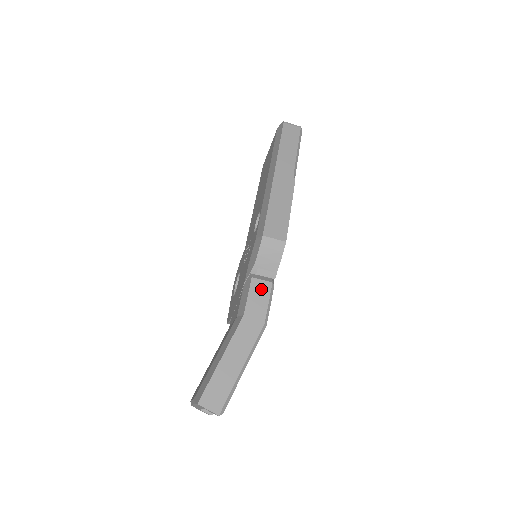
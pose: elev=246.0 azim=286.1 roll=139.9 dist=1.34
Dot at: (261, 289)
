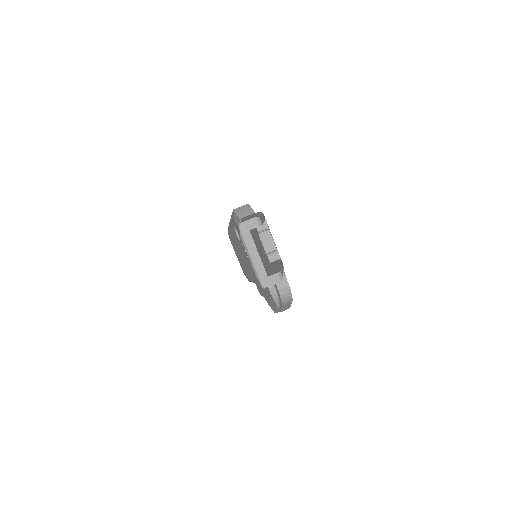
Dot at: occluded
